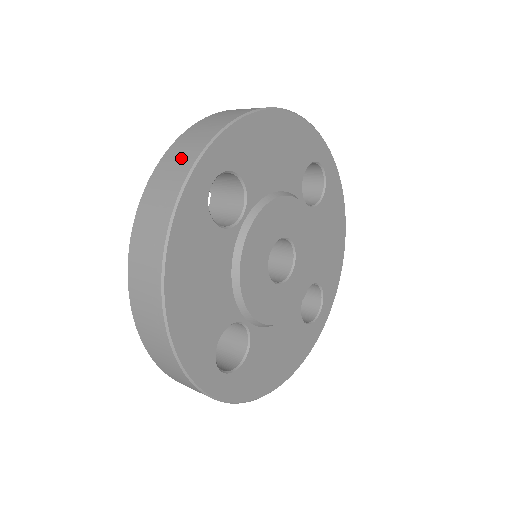
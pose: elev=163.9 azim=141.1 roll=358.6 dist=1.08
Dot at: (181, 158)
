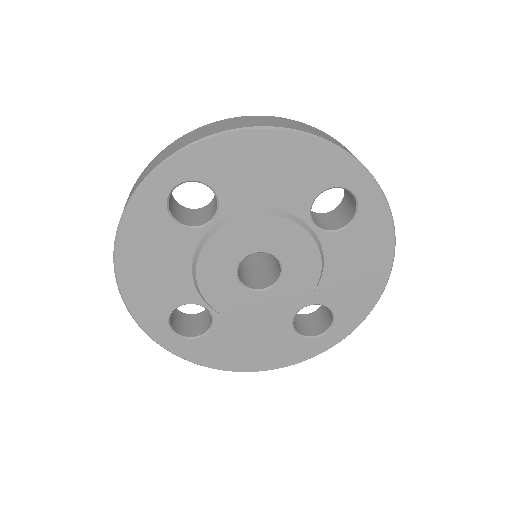
Dot at: (158, 160)
